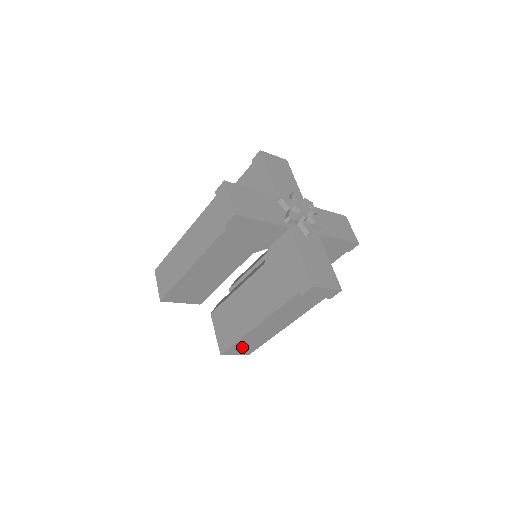
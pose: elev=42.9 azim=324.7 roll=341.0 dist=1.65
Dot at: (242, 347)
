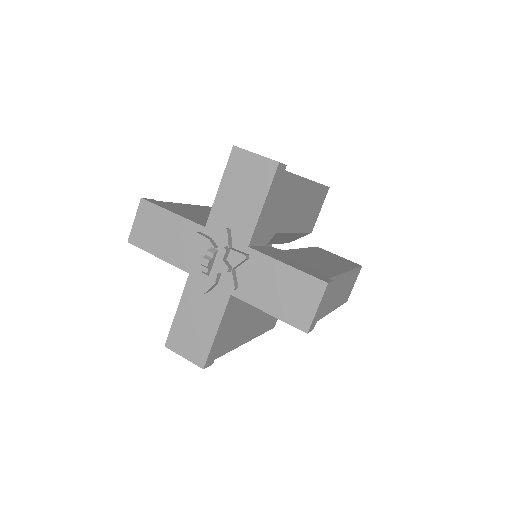
Dot at: occluded
